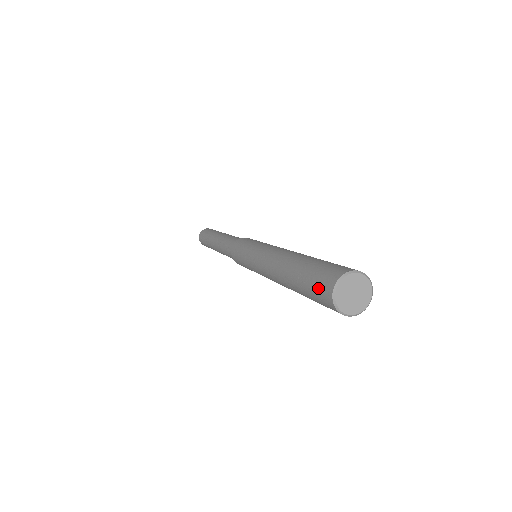
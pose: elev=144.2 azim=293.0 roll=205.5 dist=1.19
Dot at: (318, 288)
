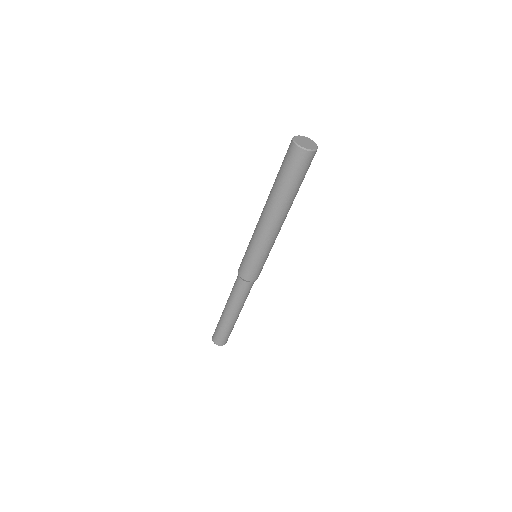
Dot at: (290, 159)
